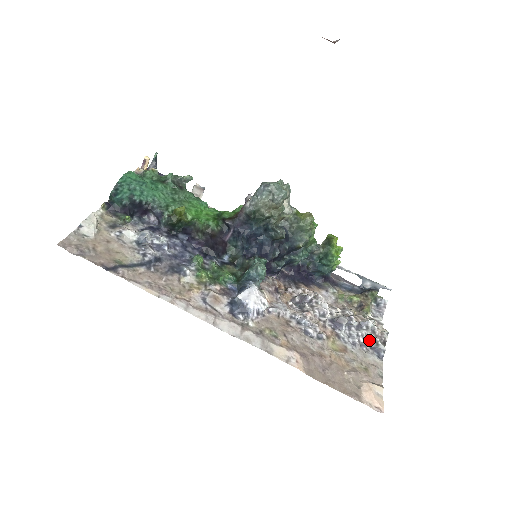
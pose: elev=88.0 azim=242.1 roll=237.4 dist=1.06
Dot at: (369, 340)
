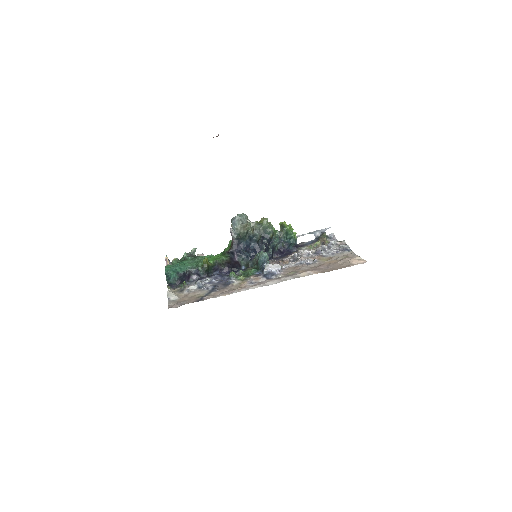
Dot at: (338, 248)
